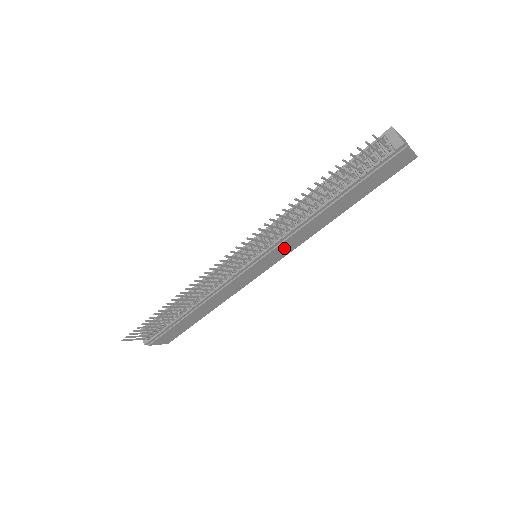
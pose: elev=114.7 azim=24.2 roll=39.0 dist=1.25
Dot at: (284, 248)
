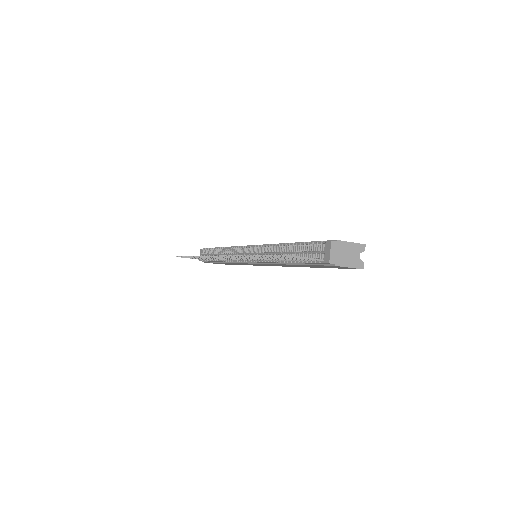
Dot at: occluded
